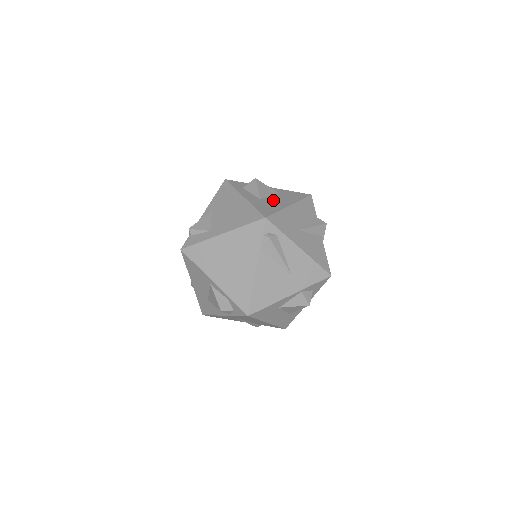
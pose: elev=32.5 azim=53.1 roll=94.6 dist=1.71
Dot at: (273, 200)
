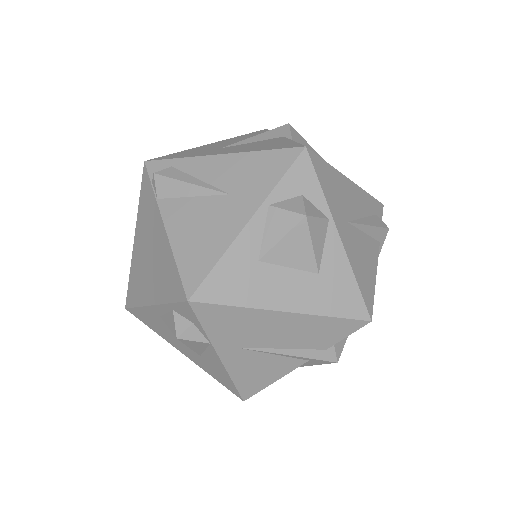
Dot at: occluded
